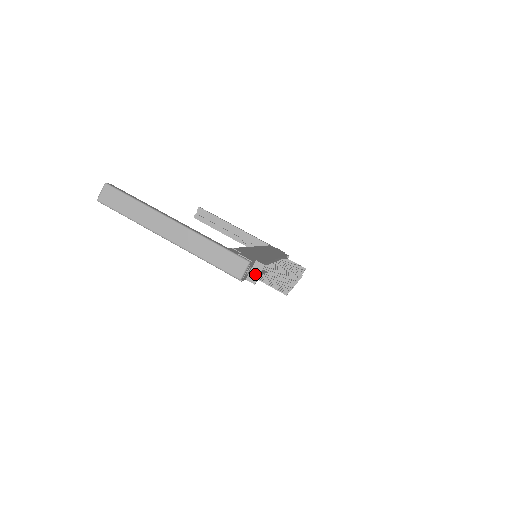
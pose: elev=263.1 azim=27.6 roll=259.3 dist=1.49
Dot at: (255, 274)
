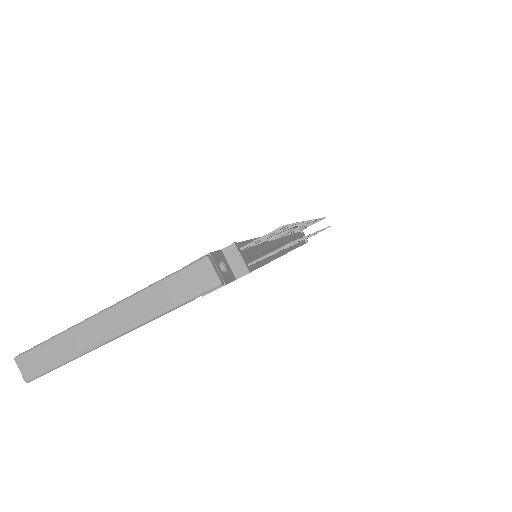
Dot at: (237, 263)
